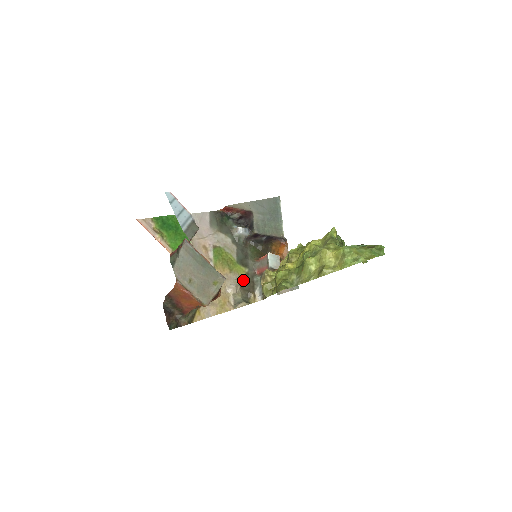
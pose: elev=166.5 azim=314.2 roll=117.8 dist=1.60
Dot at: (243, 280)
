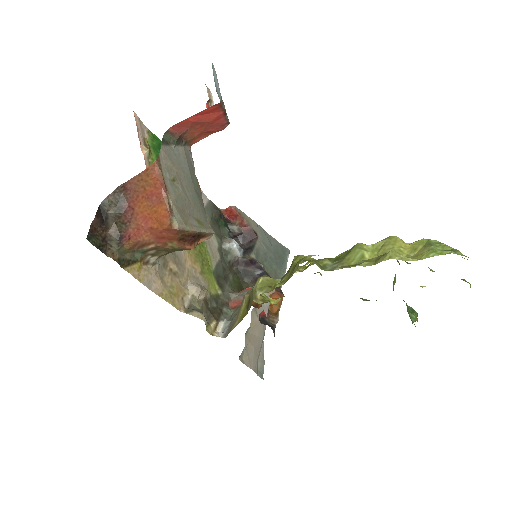
Dot at: (211, 296)
